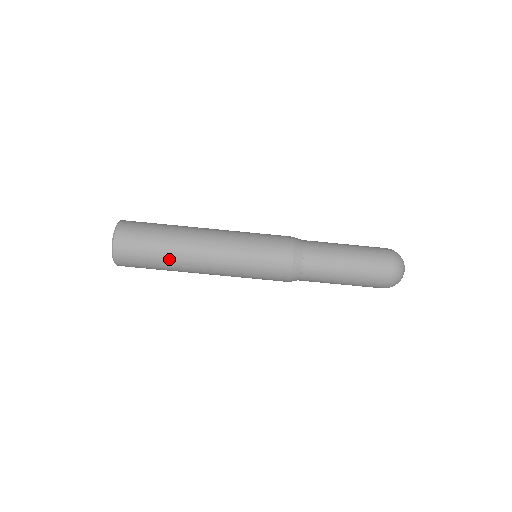
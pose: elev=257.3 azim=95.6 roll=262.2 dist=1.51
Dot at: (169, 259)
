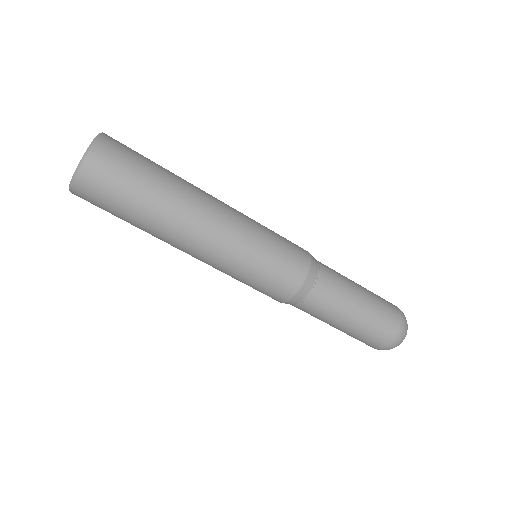
Dot at: occluded
